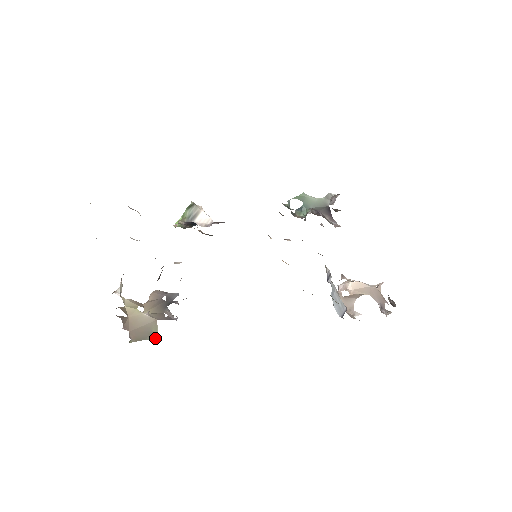
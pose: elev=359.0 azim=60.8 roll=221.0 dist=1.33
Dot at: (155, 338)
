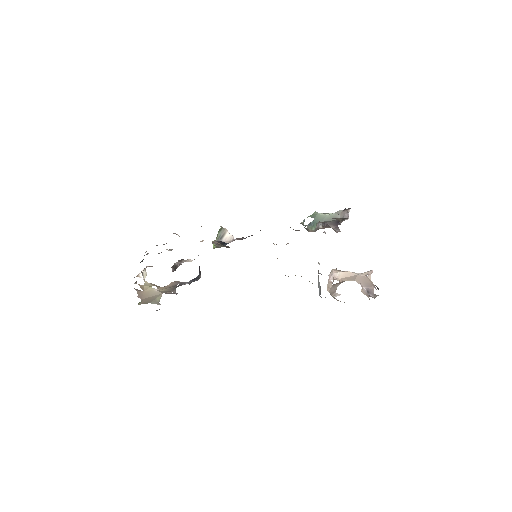
Dot at: (157, 303)
